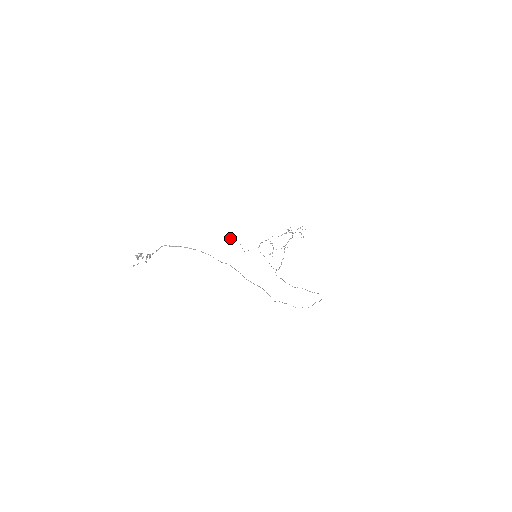
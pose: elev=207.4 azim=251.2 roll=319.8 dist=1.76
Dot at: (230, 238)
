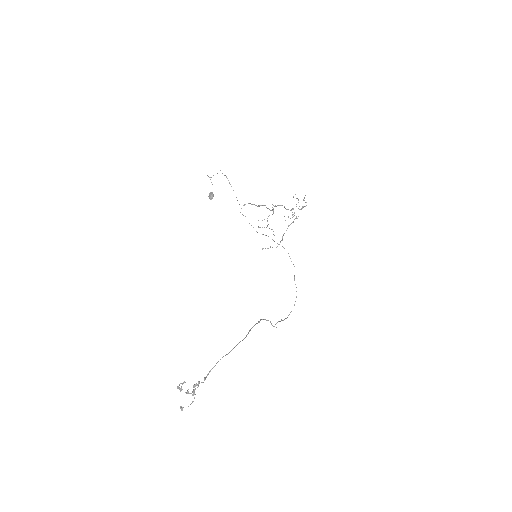
Dot at: (212, 198)
